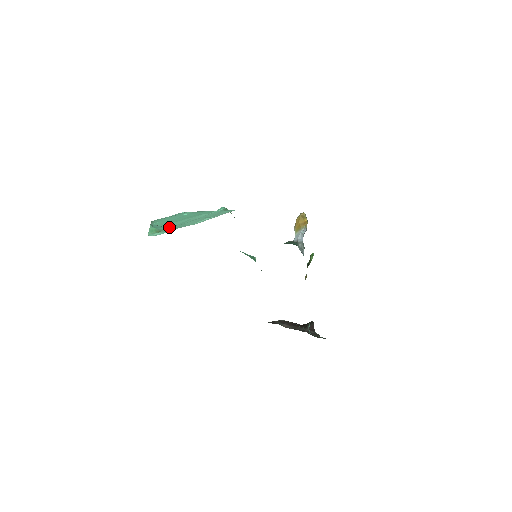
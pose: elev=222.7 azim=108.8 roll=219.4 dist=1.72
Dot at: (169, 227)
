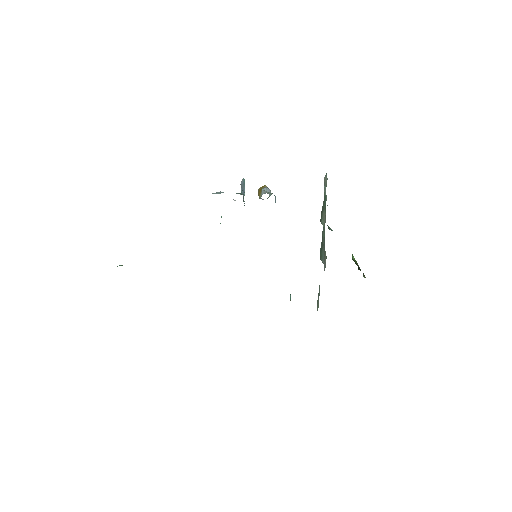
Dot at: occluded
